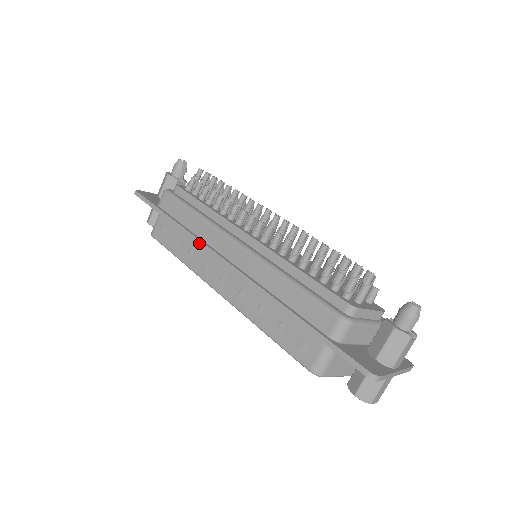
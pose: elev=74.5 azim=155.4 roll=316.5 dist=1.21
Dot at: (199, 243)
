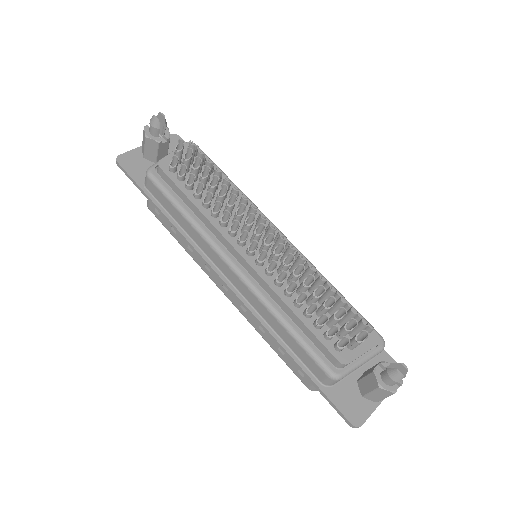
Dot at: (195, 252)
